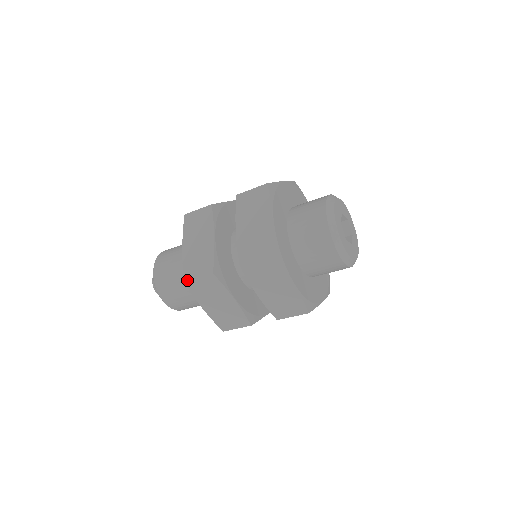
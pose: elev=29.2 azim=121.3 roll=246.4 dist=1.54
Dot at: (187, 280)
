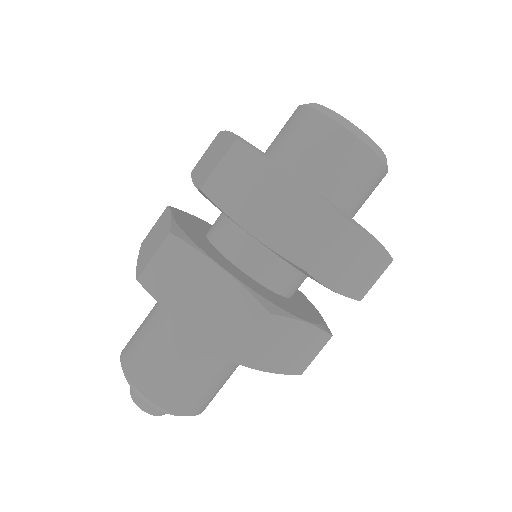
Dot at: occluded
